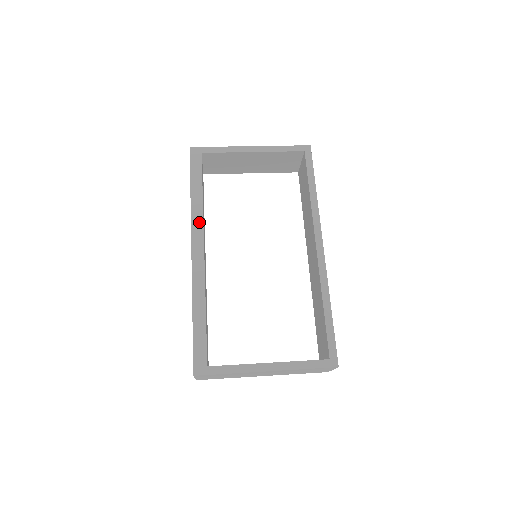
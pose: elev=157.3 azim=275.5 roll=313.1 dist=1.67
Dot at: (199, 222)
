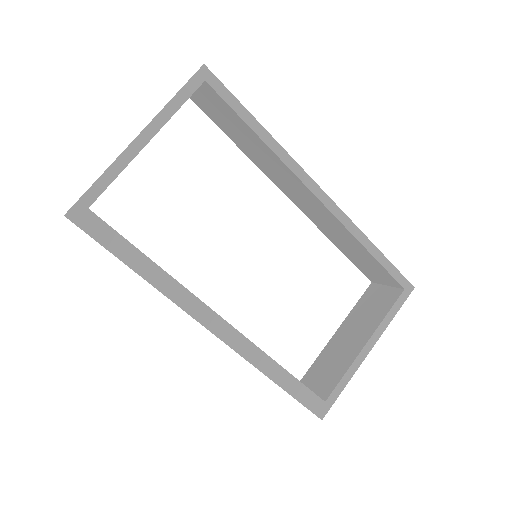
Dot at: (184, 295)
